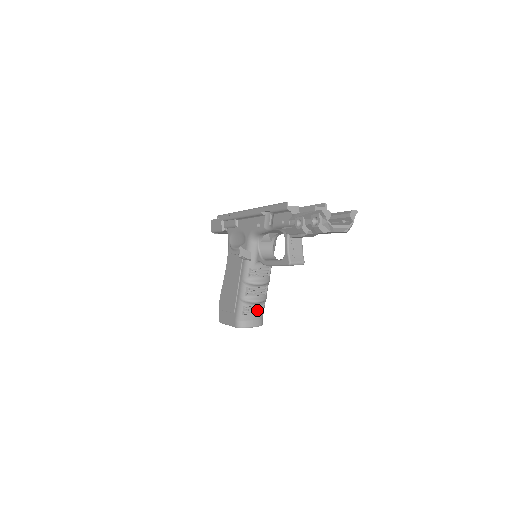
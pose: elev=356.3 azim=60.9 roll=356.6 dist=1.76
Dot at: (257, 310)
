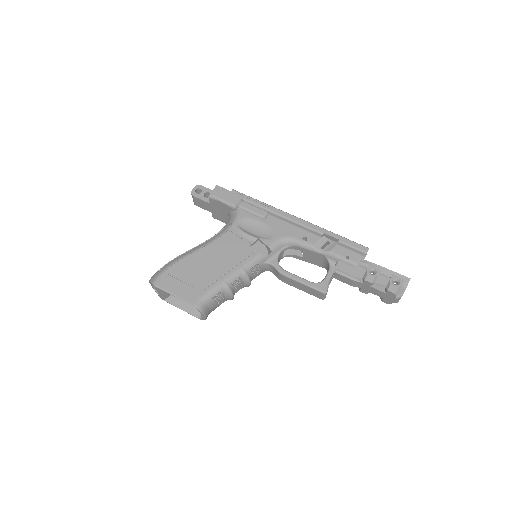
Dot at: (219, 303)
